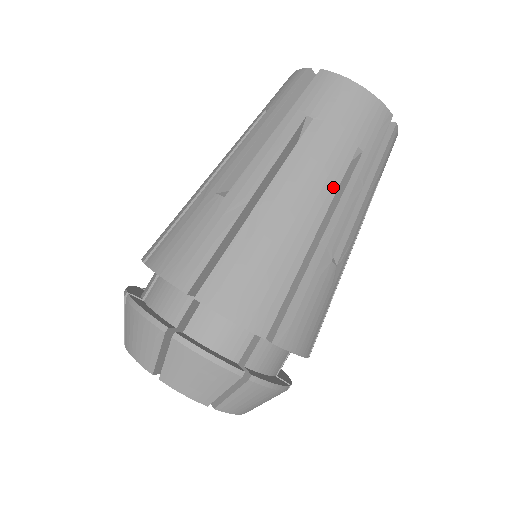
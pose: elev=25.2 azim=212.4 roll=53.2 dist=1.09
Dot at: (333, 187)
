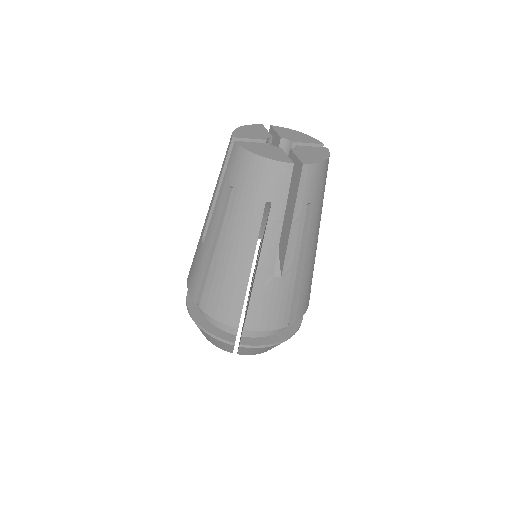
Dot at: (255, 234)
